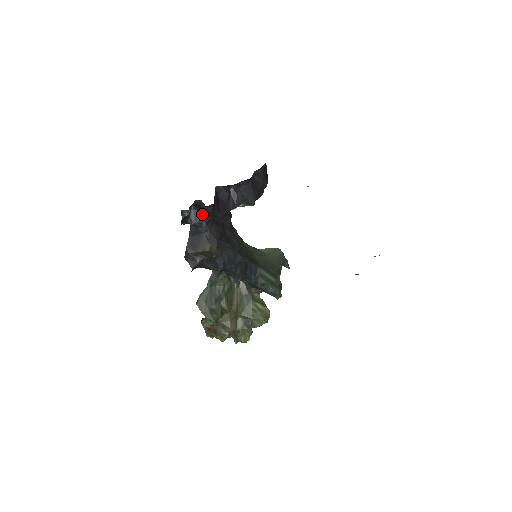
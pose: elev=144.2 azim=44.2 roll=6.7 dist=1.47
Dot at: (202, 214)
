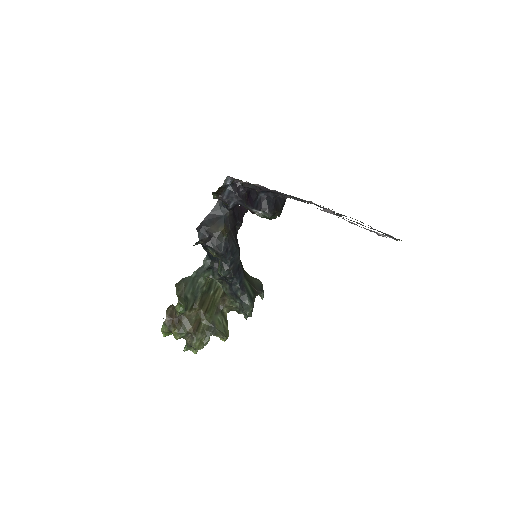
Dot at: (235, 195)
